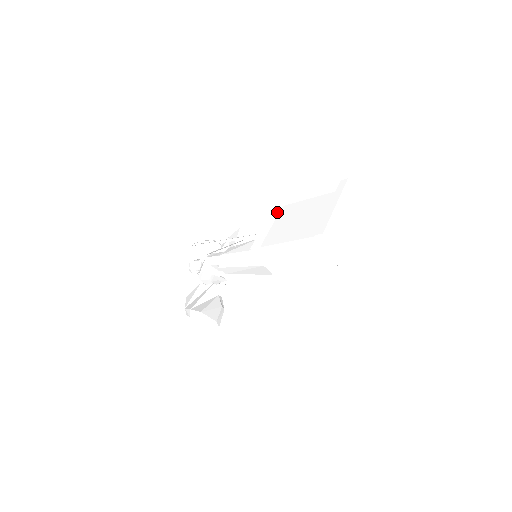
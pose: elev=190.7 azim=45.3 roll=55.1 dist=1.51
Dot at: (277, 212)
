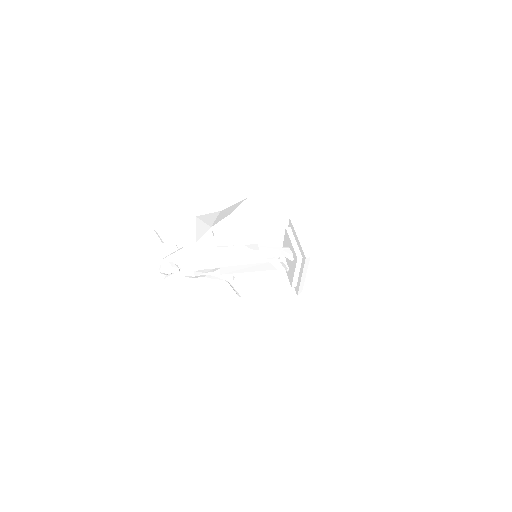
Dot at: (308, 265)
